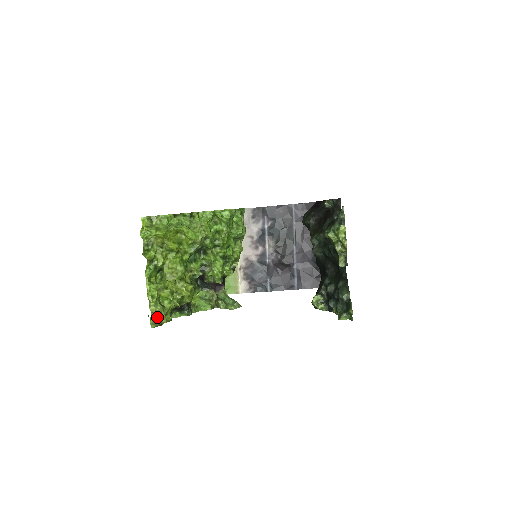
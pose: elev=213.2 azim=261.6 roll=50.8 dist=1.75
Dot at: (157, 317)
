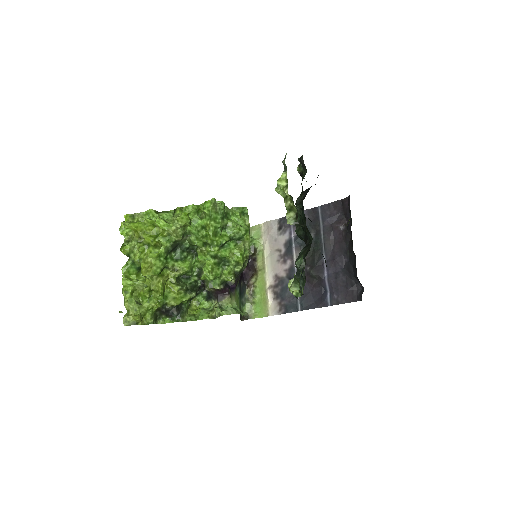
Dot at: (131, 315)
